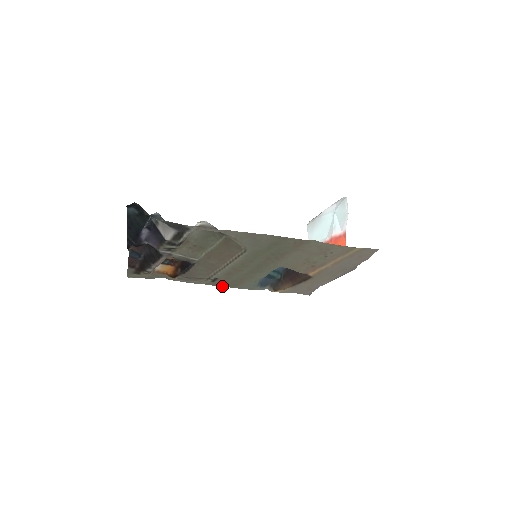
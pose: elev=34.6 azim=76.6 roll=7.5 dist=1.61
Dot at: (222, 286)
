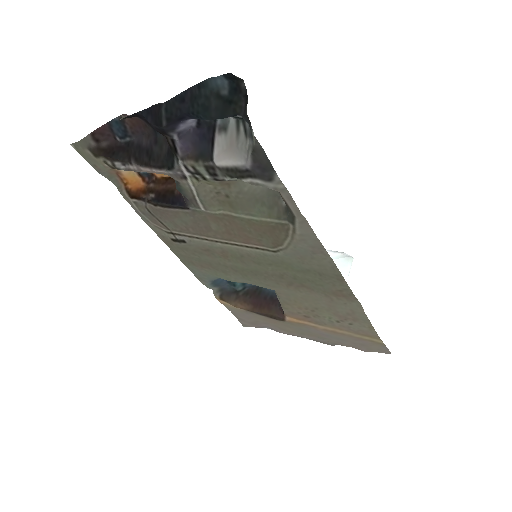
Dot at: (173, 251)
